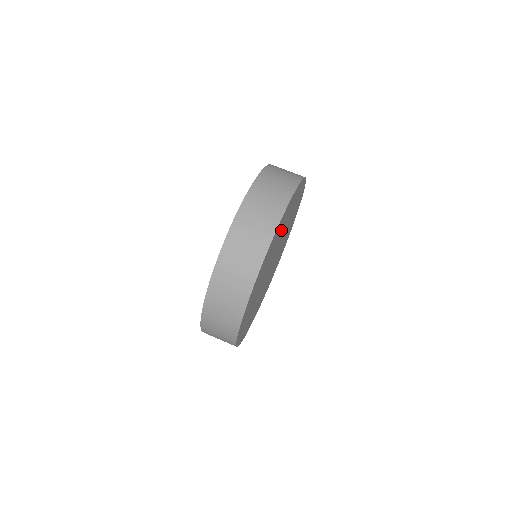
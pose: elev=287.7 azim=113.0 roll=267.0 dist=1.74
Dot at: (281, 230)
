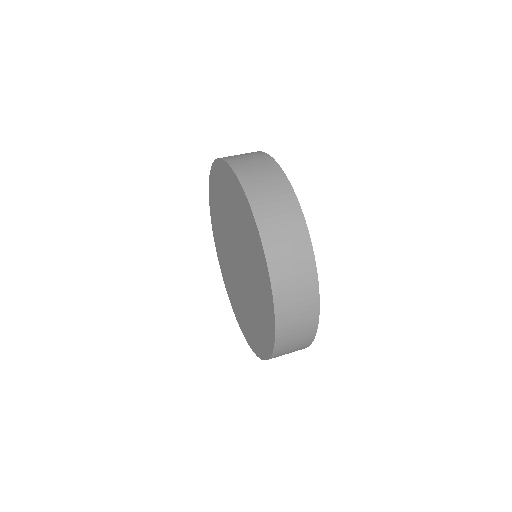
Dot at: occluded
